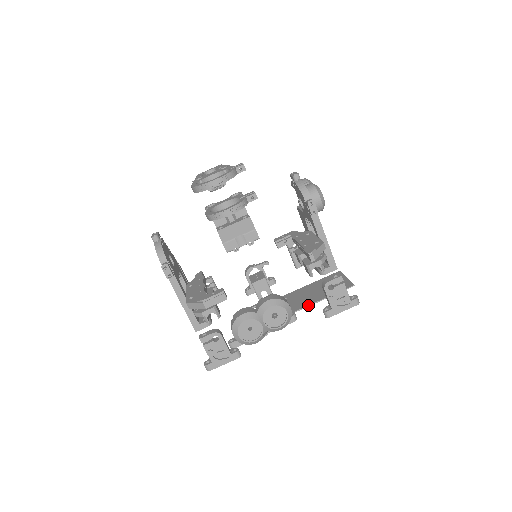
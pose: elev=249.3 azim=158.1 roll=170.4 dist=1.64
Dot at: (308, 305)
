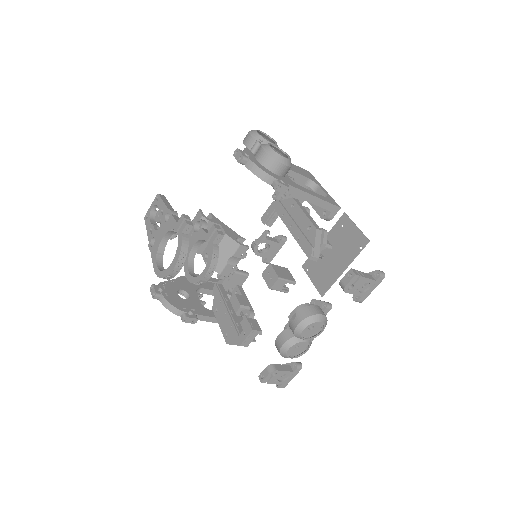
Dot at: (334, 282)
